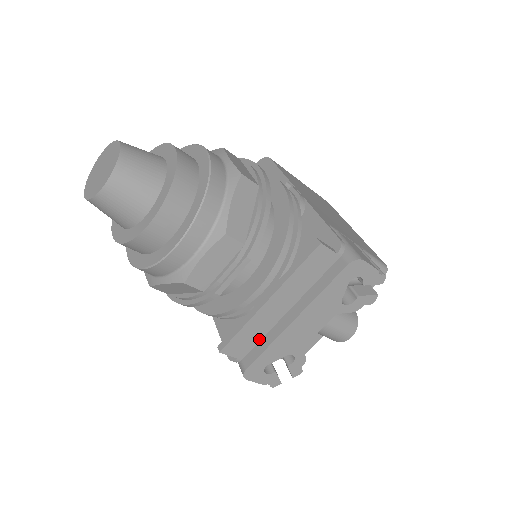
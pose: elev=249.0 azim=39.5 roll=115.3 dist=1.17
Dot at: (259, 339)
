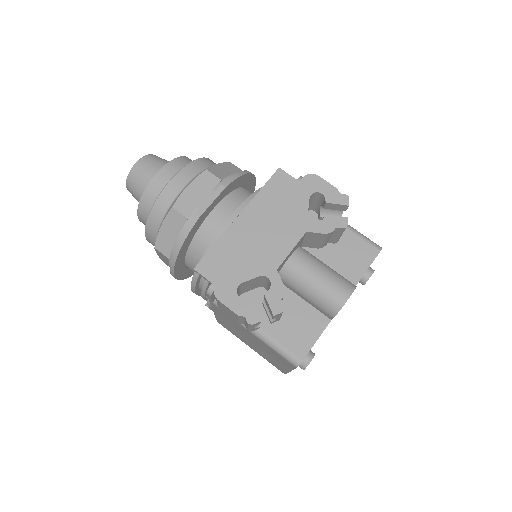
Dot at: occluded
